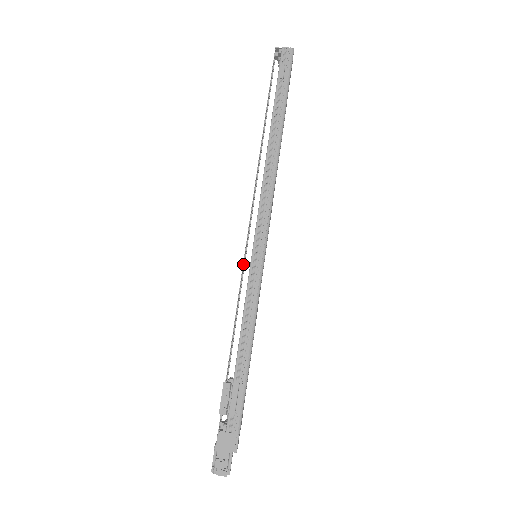
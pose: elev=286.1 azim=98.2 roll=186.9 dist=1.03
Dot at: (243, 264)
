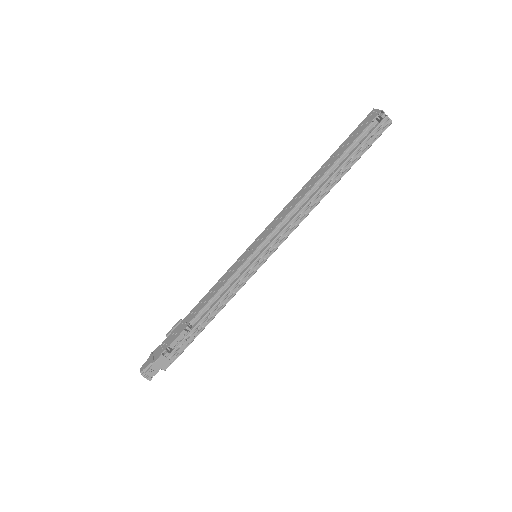
Dot at: occluded
